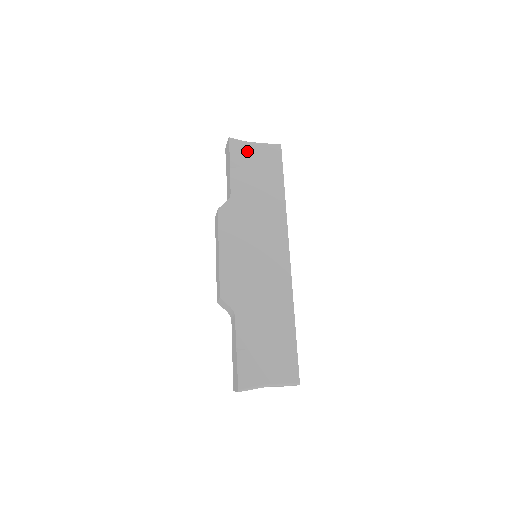
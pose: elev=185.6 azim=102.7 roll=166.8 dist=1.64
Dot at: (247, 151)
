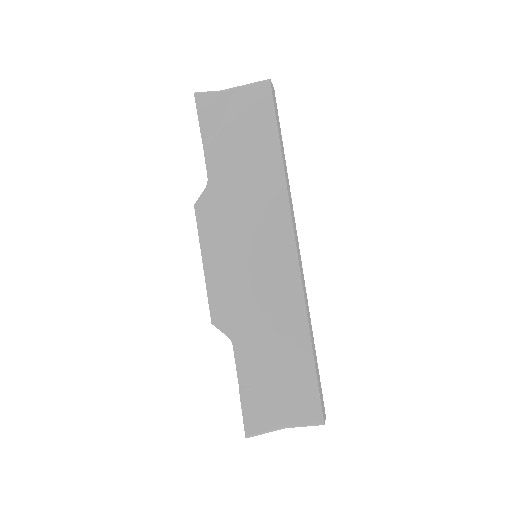
Dot at: (222, 106)
